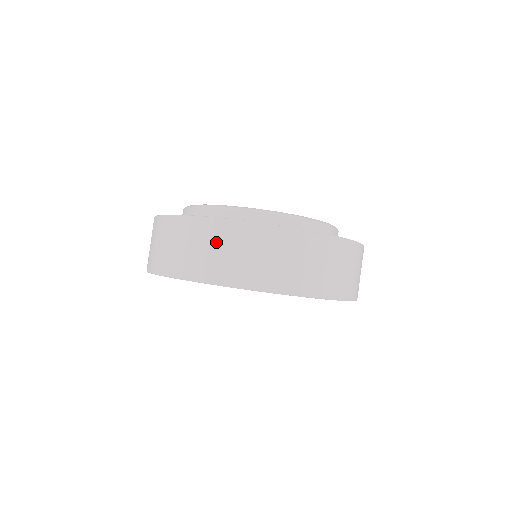
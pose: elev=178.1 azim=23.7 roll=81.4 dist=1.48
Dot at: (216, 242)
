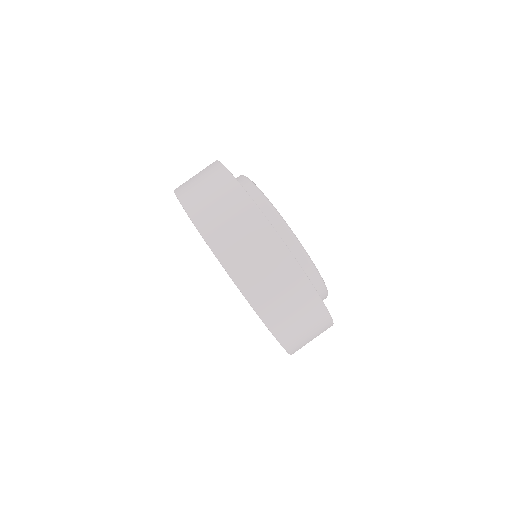
Dot at: (261, 250)
